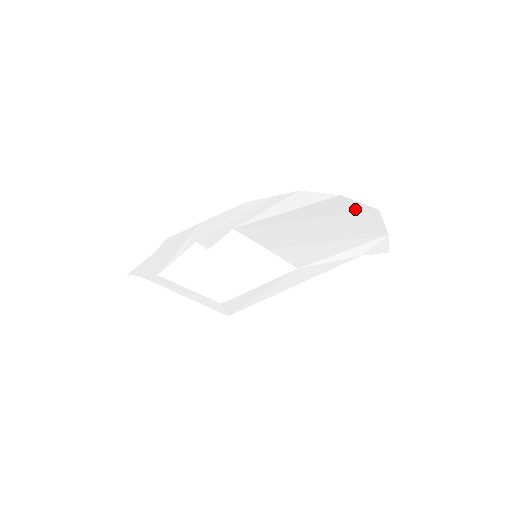
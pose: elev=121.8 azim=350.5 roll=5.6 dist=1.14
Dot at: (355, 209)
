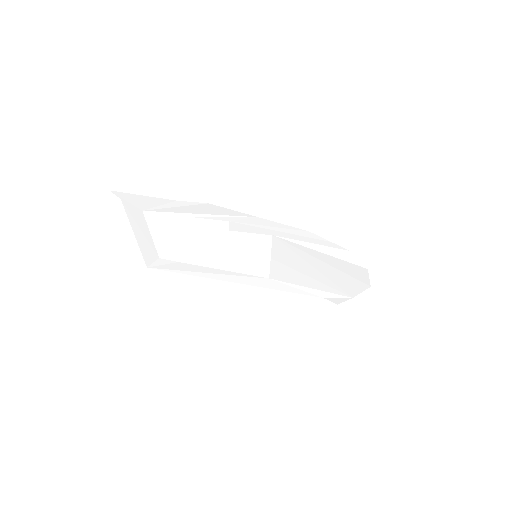
Dot at: (361, 278)
